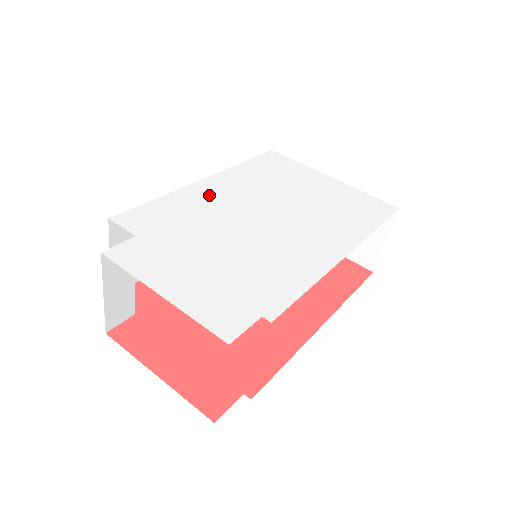
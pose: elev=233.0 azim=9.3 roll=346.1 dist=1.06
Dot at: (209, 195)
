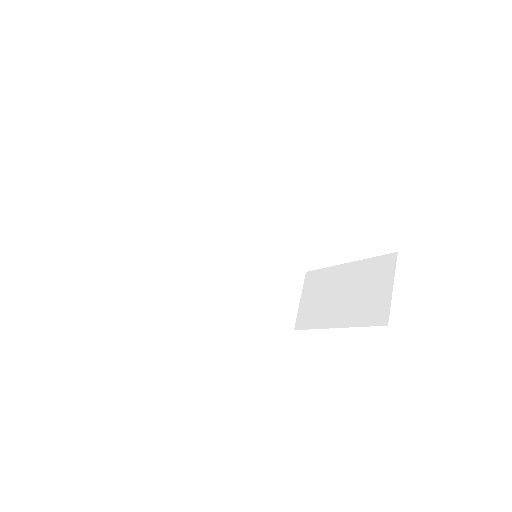
Dot at: occluded
